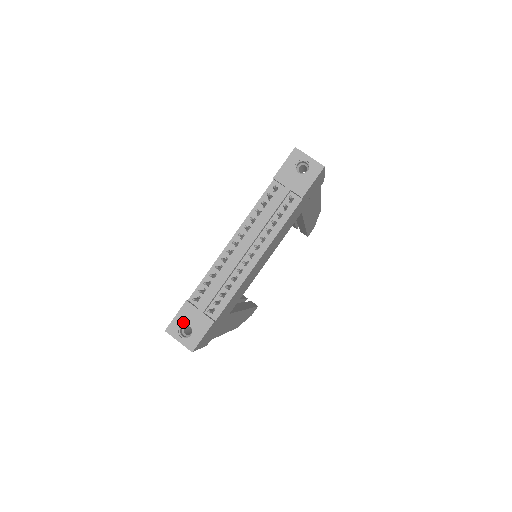
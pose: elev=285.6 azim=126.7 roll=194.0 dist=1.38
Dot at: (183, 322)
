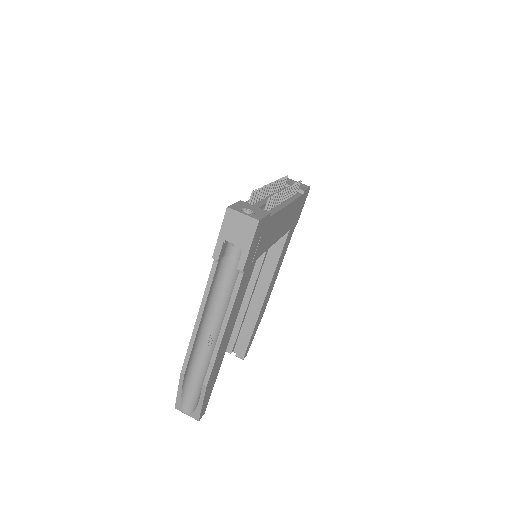
Dot at: (243, 207)
